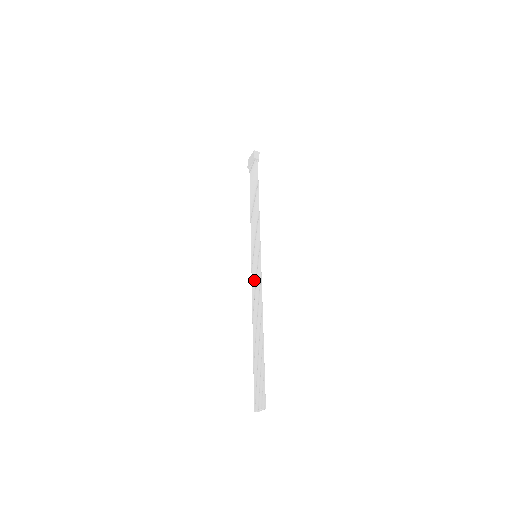
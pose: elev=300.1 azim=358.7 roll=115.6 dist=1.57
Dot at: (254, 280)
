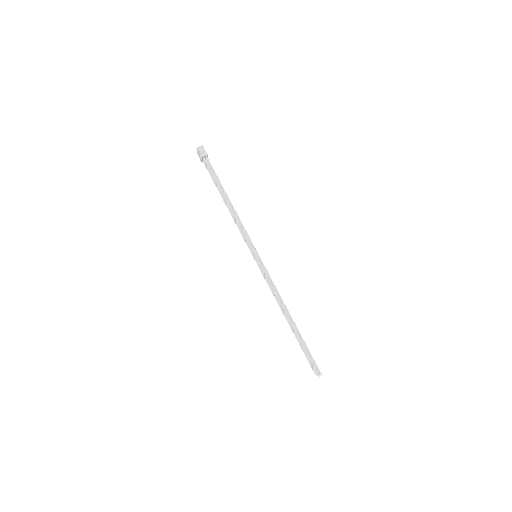
Dot at: (265, 279)
